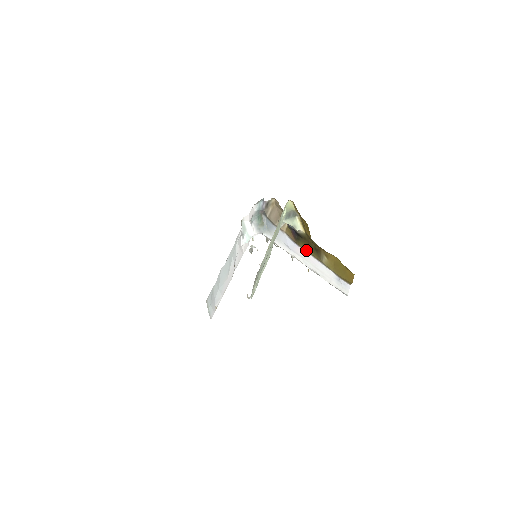
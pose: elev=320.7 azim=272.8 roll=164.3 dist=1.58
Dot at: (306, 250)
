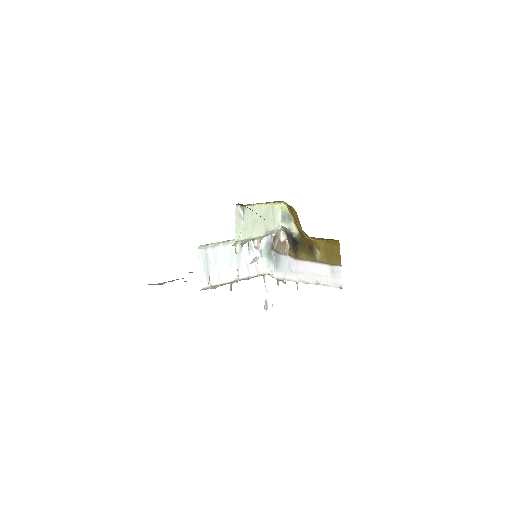
Dot at: (304, 258)
